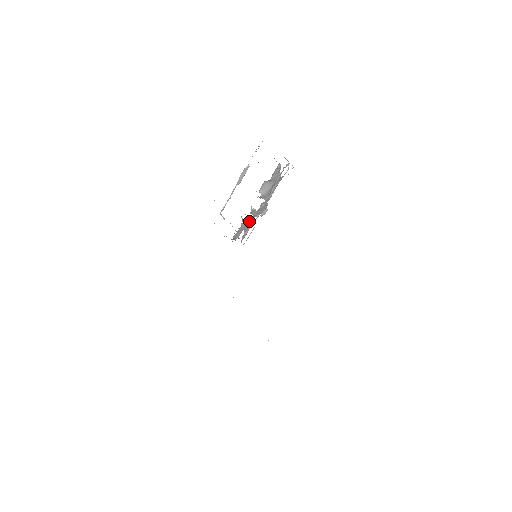
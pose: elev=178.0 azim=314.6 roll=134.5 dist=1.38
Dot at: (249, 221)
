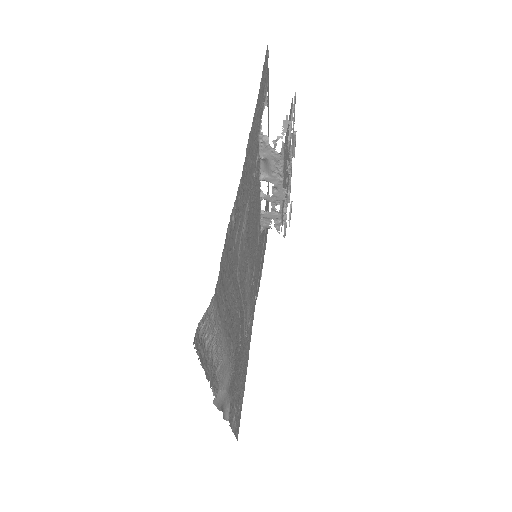
Dot at: (271, 209)
